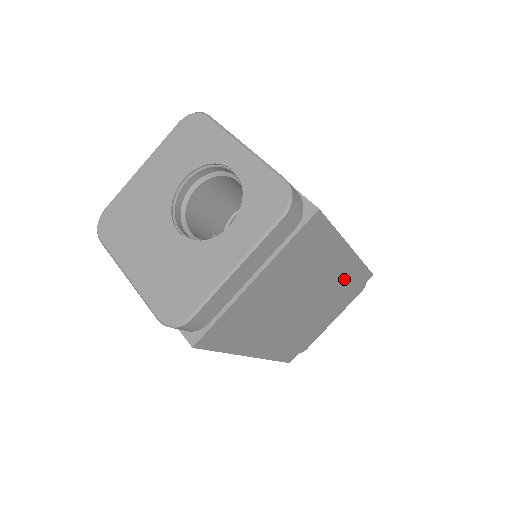
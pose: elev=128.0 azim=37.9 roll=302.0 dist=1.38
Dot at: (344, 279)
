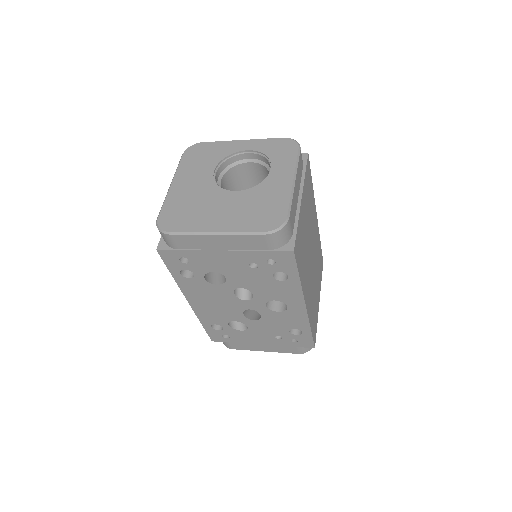
Dot at: (318, 250)
